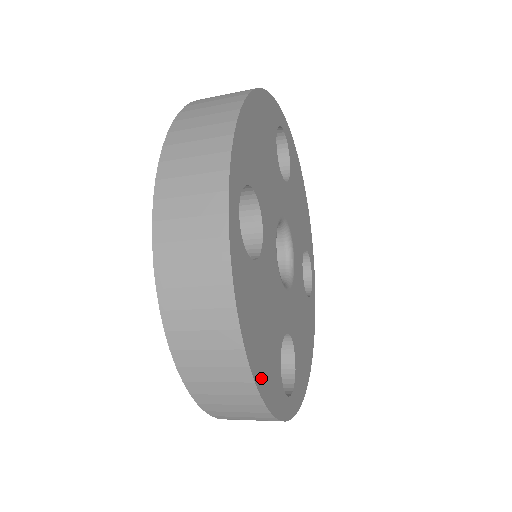
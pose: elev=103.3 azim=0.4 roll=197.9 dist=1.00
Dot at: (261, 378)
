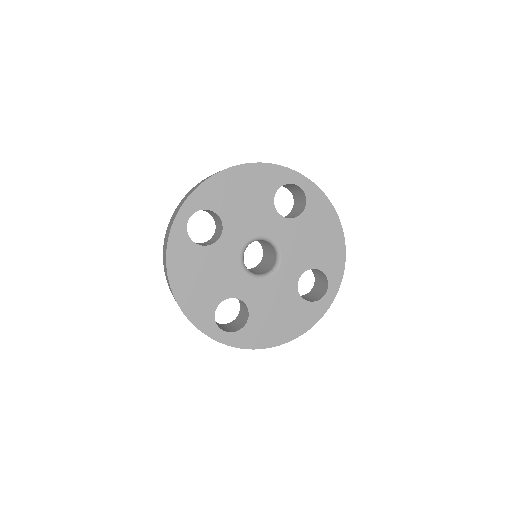
Dot at: (183, 298)
